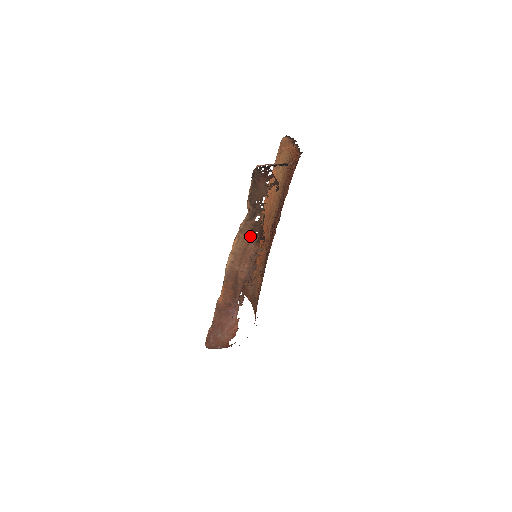
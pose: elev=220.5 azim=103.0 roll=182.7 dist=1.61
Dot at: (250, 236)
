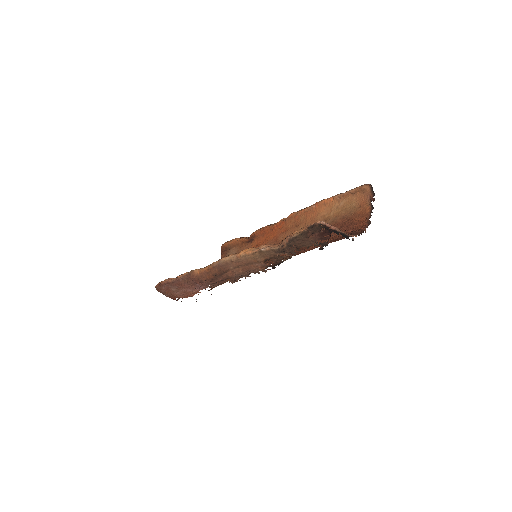
Dot at: (264, 260)
